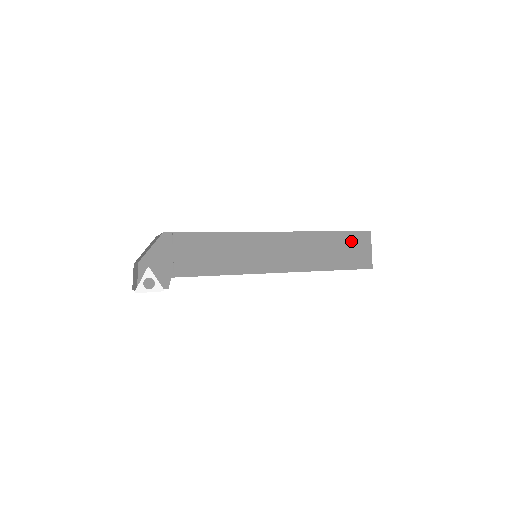
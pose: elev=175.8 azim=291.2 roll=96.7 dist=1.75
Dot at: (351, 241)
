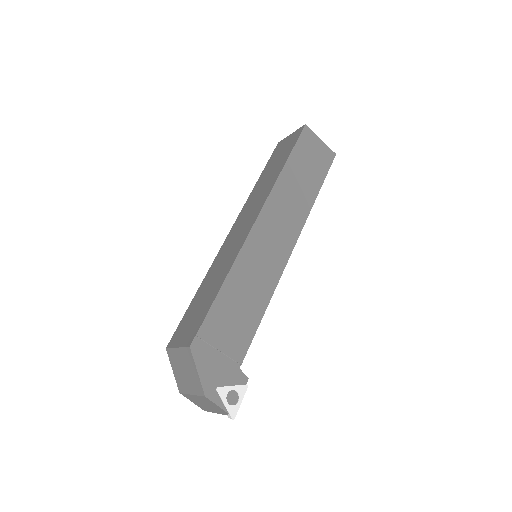
Dot at: (304, 152)
